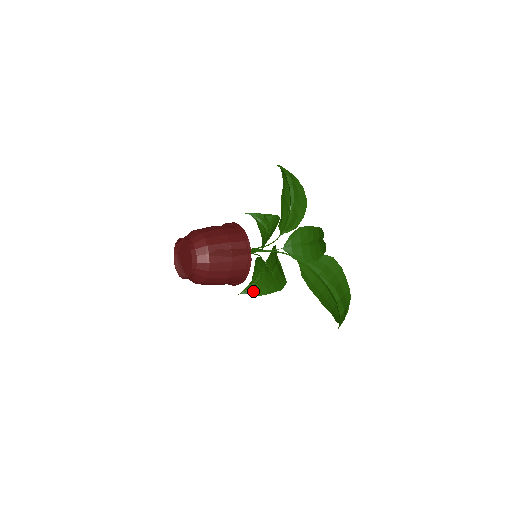
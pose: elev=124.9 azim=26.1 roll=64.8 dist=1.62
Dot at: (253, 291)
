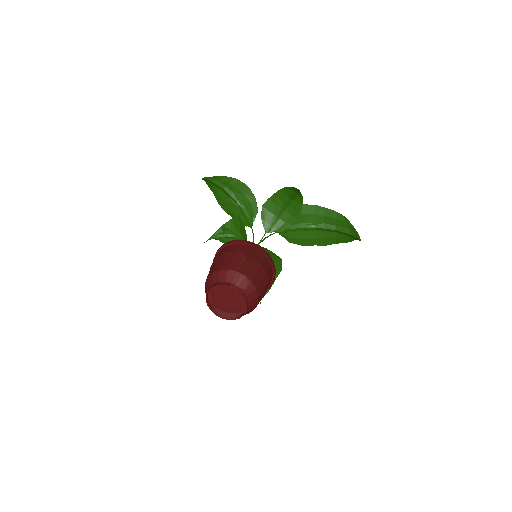
Dot at: occluded
